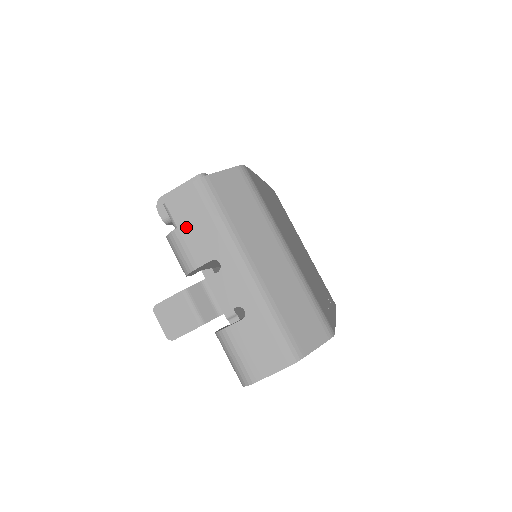
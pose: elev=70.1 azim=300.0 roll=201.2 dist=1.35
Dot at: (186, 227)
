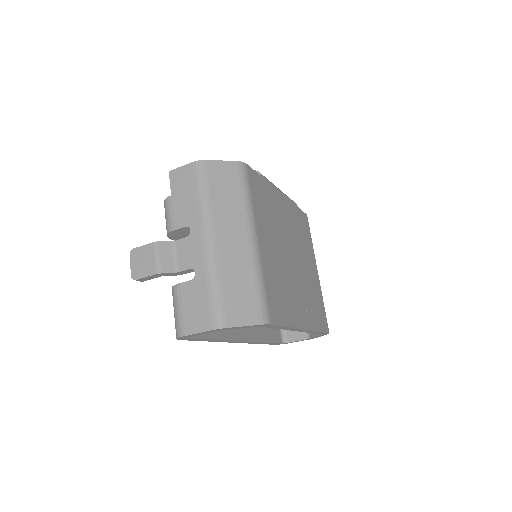
Dot at: (177, 196)
